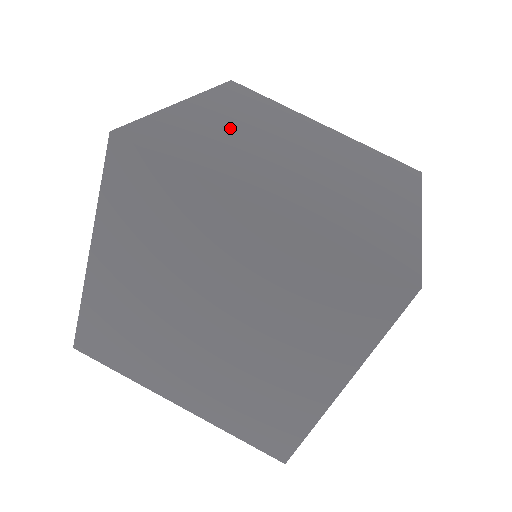
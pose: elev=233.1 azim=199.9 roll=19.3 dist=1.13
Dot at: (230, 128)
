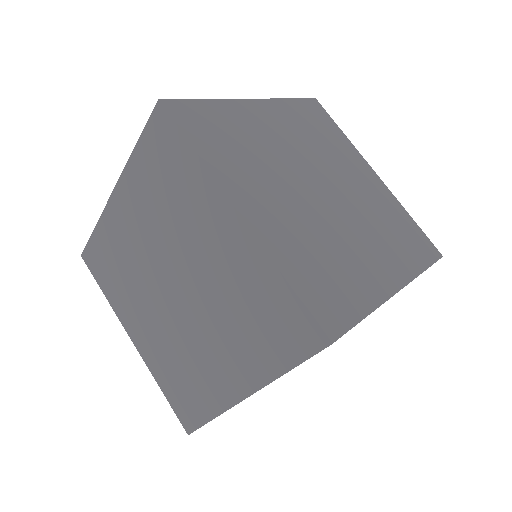
Dot at: occluded
